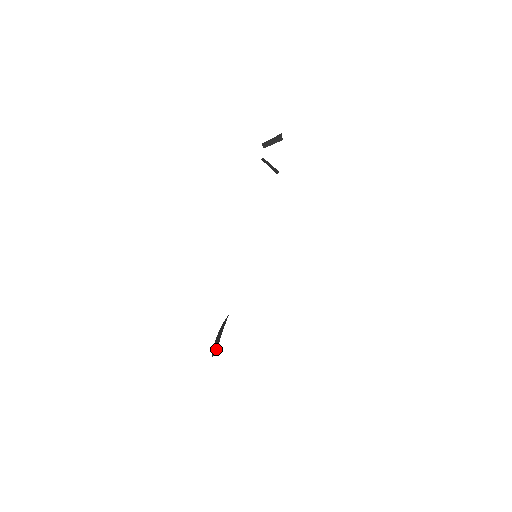
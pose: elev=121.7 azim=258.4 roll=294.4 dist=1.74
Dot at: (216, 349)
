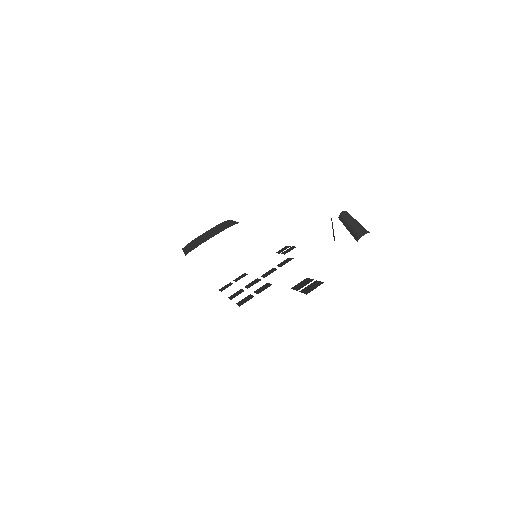
Dot at: (187, 251)
